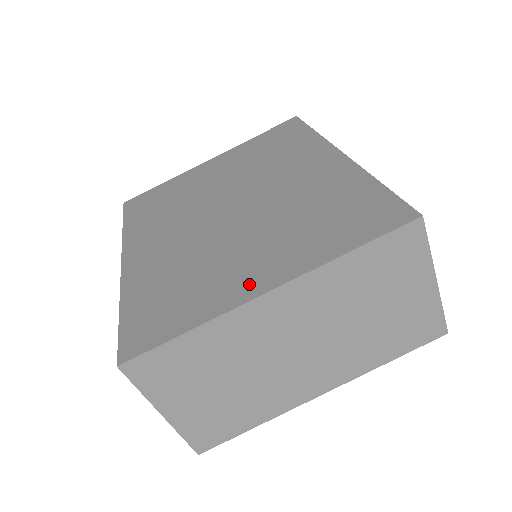
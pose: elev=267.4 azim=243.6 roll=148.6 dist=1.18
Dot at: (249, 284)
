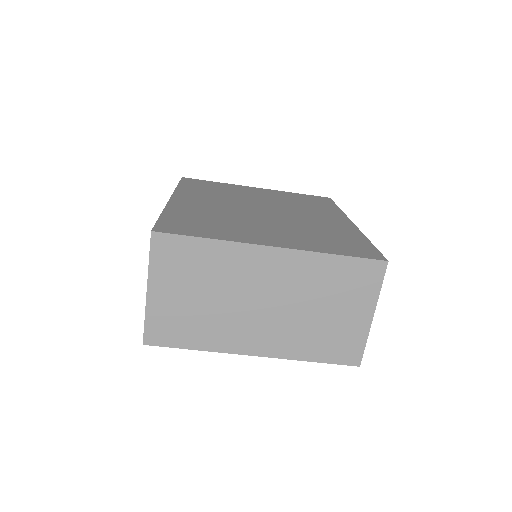
Dot at: (261, 239)
